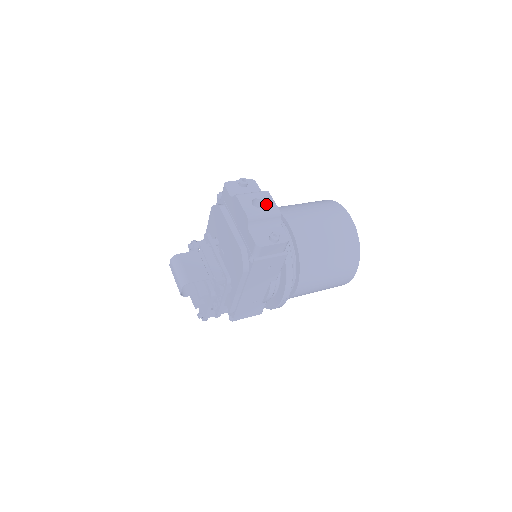
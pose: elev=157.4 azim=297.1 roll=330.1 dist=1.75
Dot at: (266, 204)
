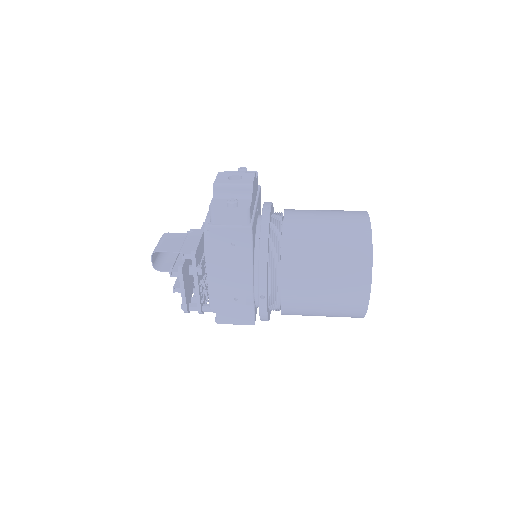
Dot at: (243, 179)
